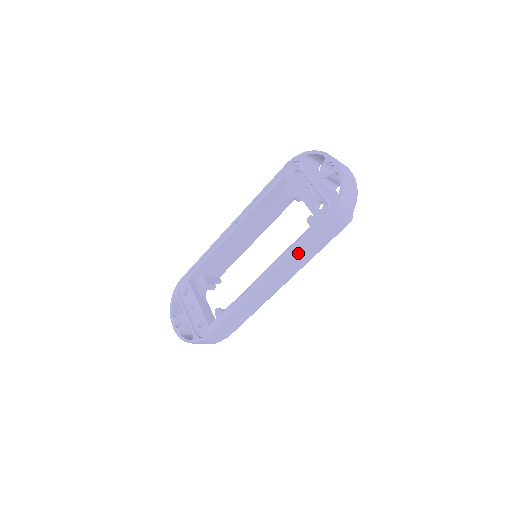
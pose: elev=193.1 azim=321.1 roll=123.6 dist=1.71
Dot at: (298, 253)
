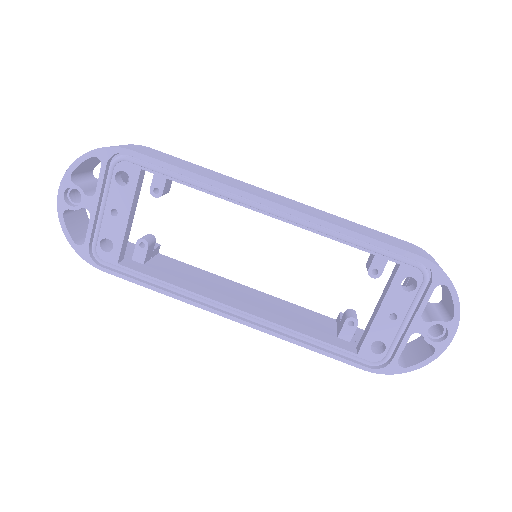
Dot at: (300, 341)
